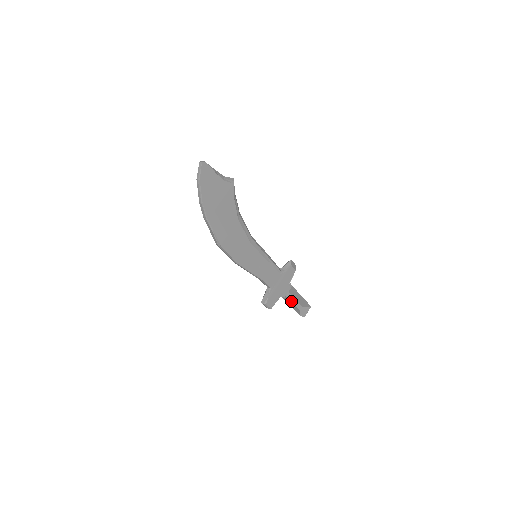
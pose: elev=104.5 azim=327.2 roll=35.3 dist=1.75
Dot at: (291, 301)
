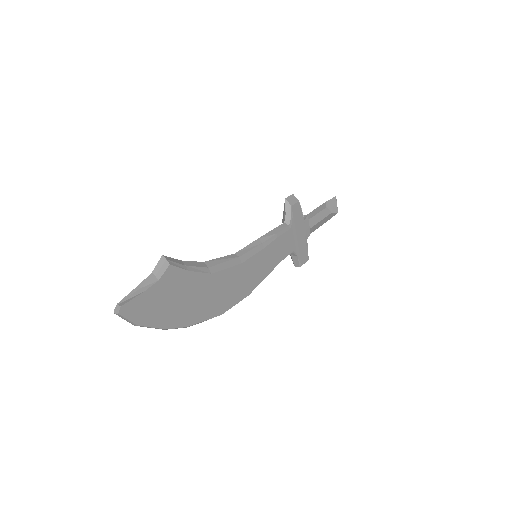
Dot at: (314, 215)
